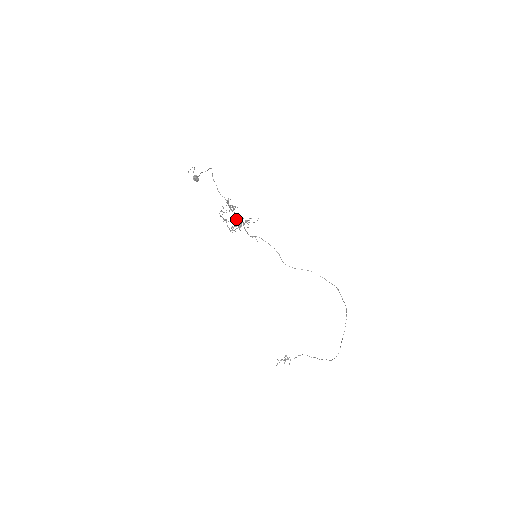
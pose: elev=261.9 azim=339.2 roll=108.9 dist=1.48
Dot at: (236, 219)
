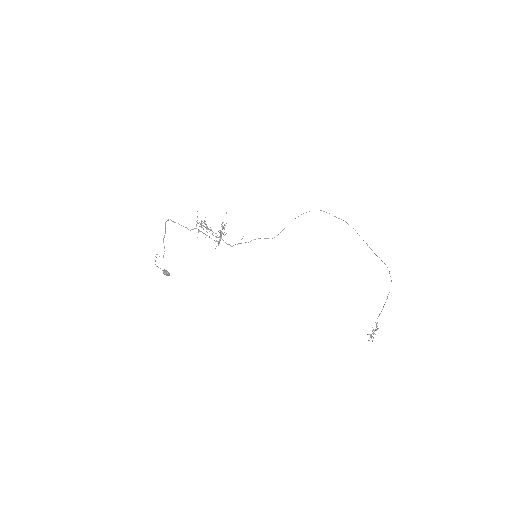
Dot at: occluded
